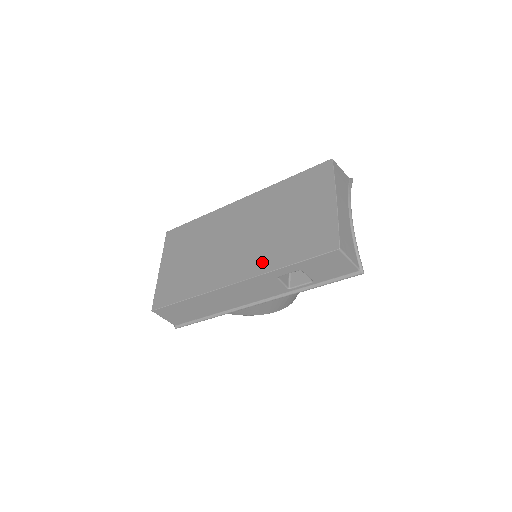
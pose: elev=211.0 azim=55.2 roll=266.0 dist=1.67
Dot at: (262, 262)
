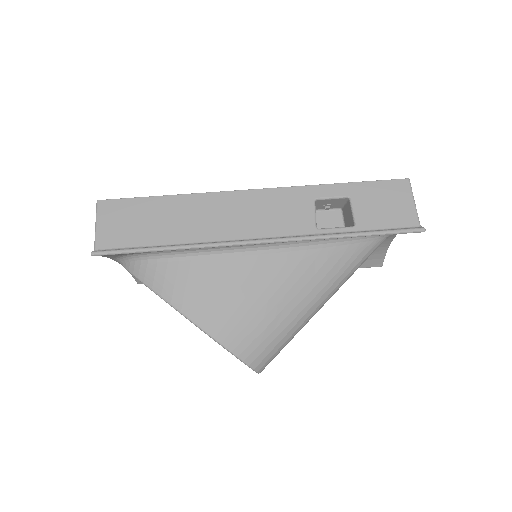
Dot at: occluded
